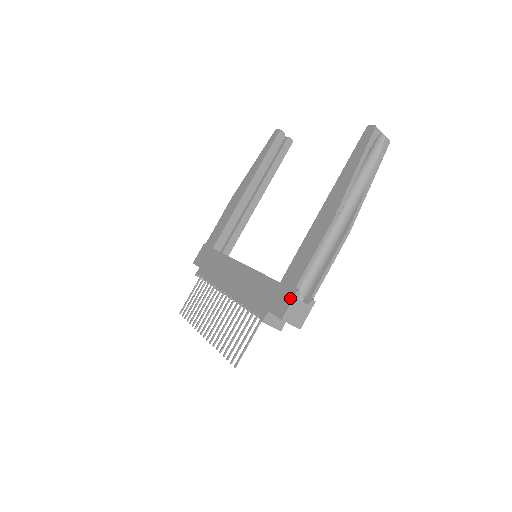
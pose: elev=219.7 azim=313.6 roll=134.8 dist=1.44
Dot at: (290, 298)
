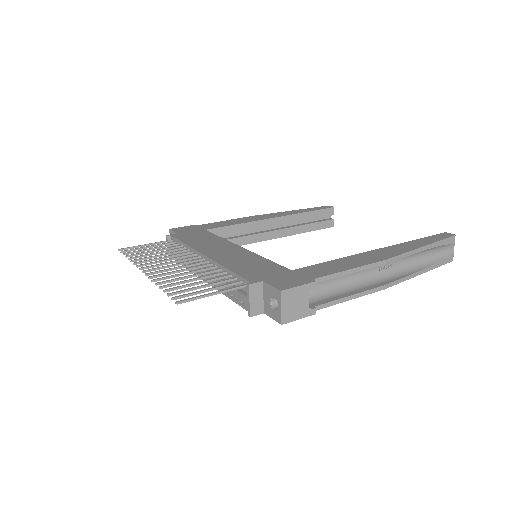
Dot at: (303, 282)
